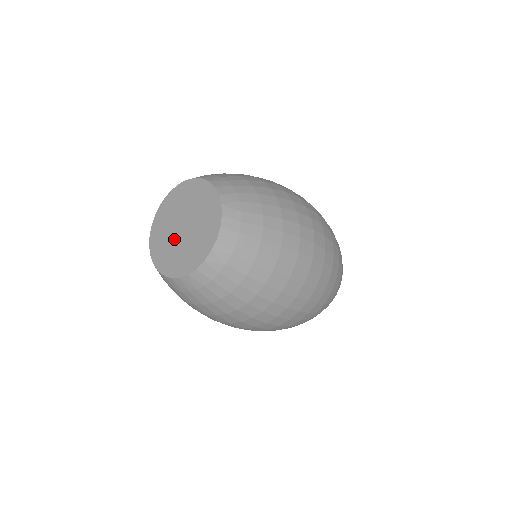
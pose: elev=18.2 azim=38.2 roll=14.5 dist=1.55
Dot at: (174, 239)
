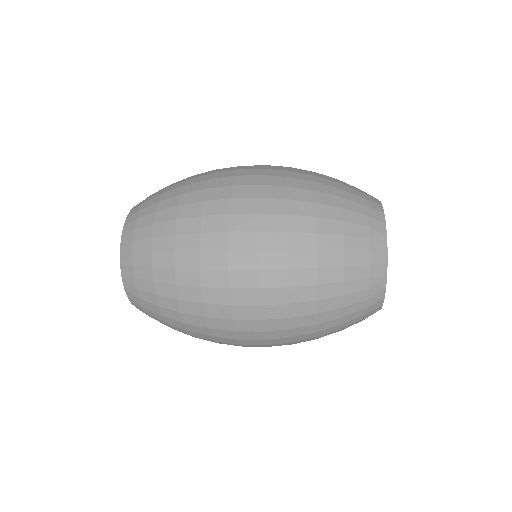
Dot at: occluded
